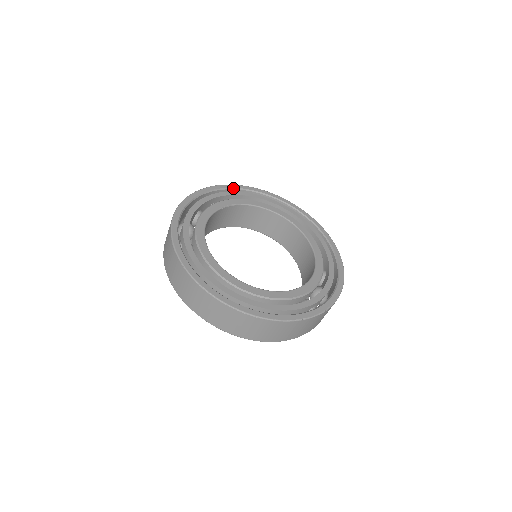
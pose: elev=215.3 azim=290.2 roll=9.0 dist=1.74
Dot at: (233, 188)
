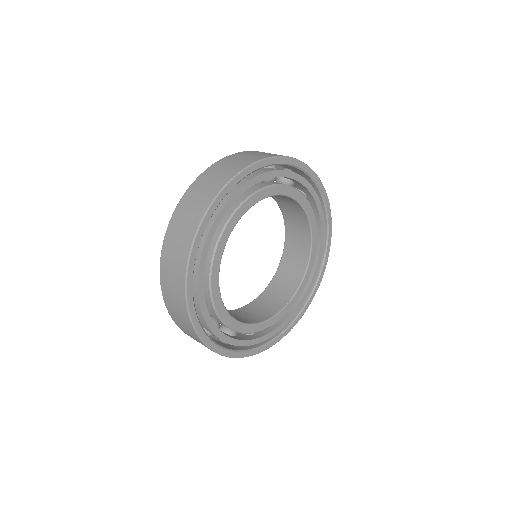
Dot at: (259, 168)
